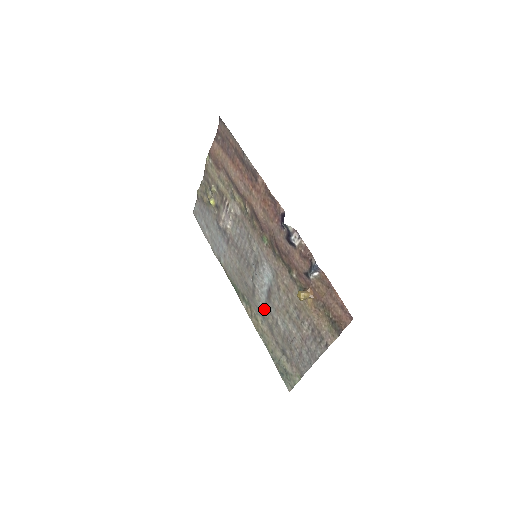
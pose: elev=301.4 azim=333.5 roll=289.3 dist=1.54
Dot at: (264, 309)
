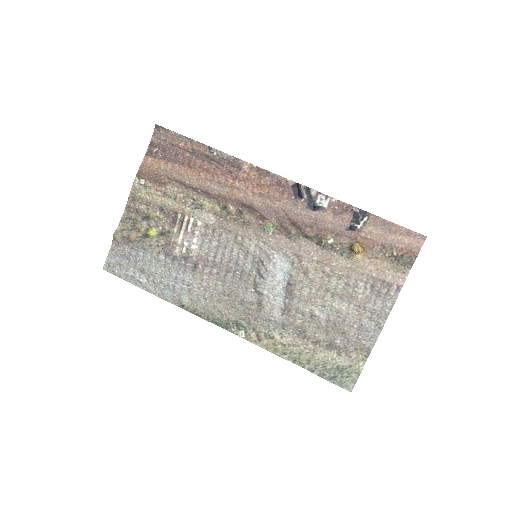
Dot at: (283, 314)
